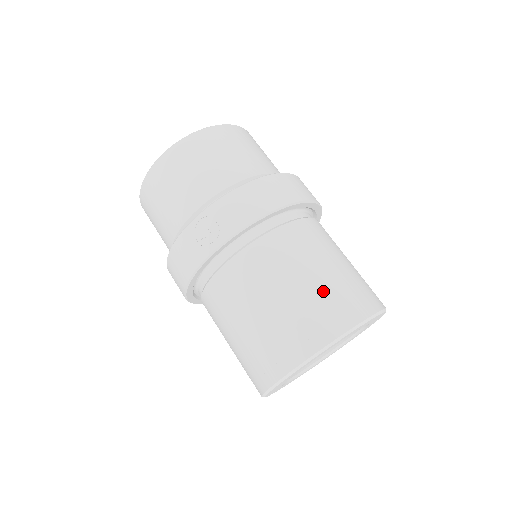
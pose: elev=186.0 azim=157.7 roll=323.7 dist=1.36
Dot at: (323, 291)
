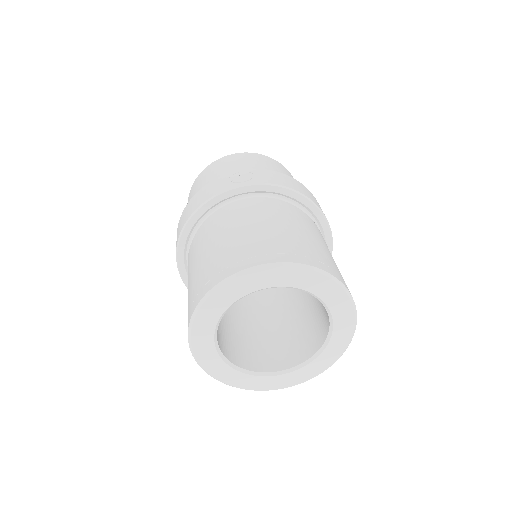
Dot at: (311, 244)
